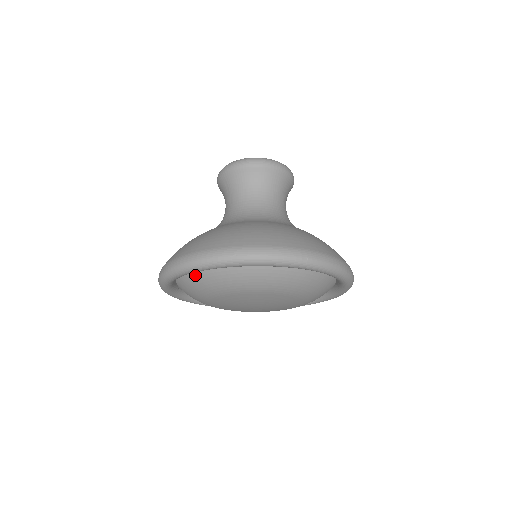
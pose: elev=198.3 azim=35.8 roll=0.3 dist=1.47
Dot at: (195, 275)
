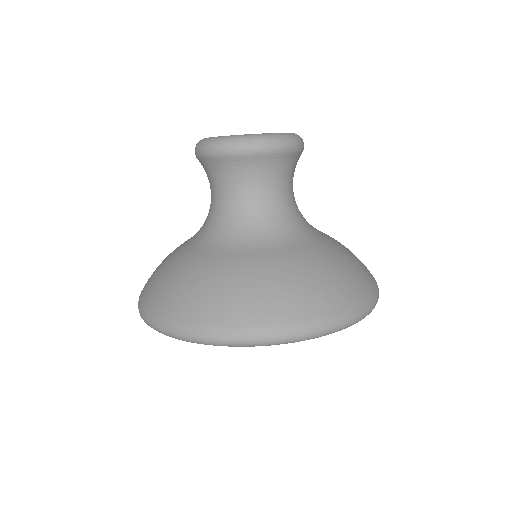
Dot at: occluded
